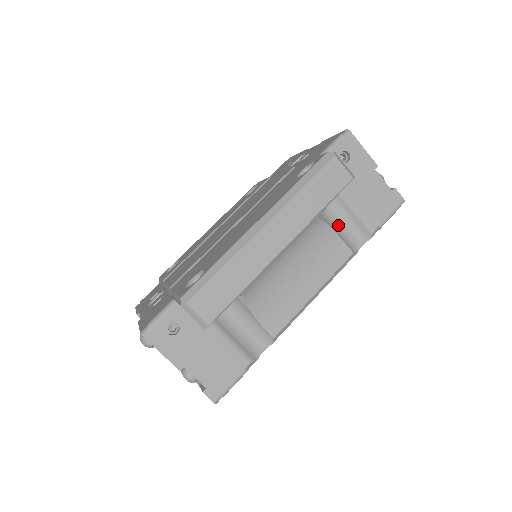
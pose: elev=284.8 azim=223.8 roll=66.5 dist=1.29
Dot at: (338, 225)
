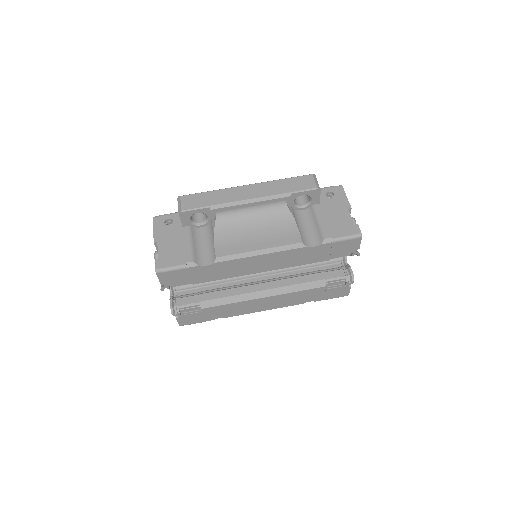
Dot at: (304, 227)
